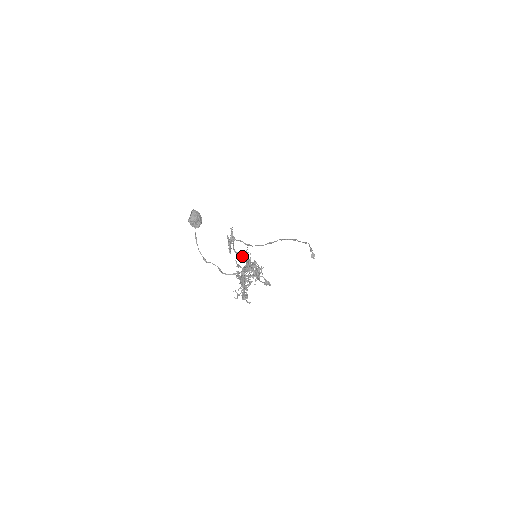
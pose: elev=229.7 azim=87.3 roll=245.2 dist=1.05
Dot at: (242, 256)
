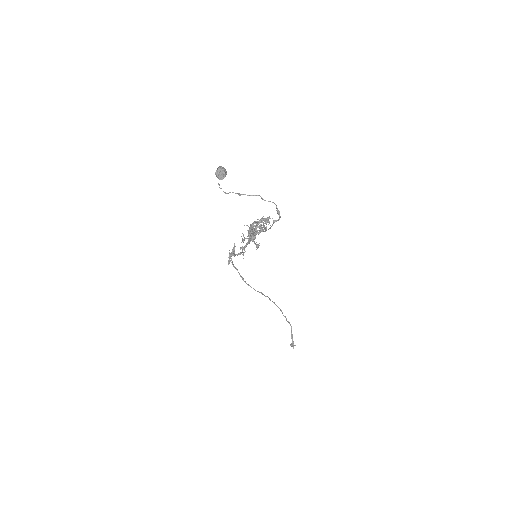
Dot at: occluded
